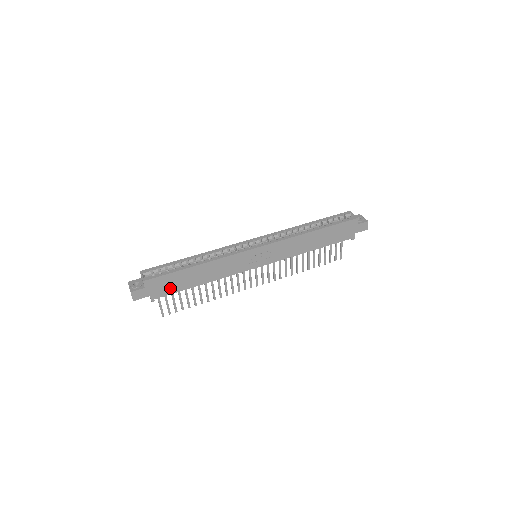
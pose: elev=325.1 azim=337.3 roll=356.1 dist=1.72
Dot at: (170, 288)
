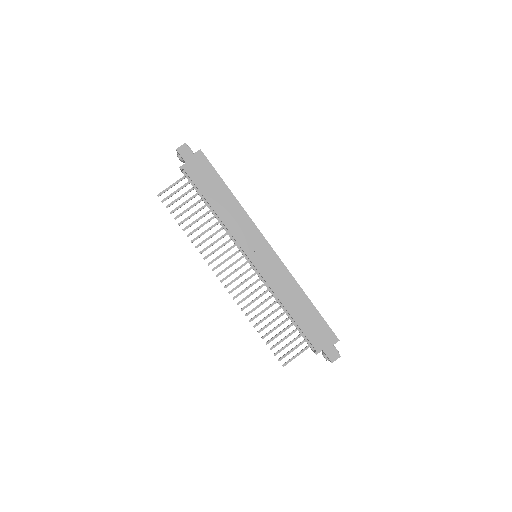
Dot at: (200, 178)
